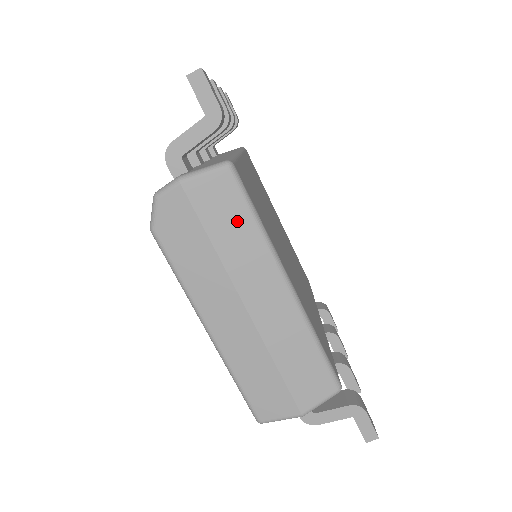
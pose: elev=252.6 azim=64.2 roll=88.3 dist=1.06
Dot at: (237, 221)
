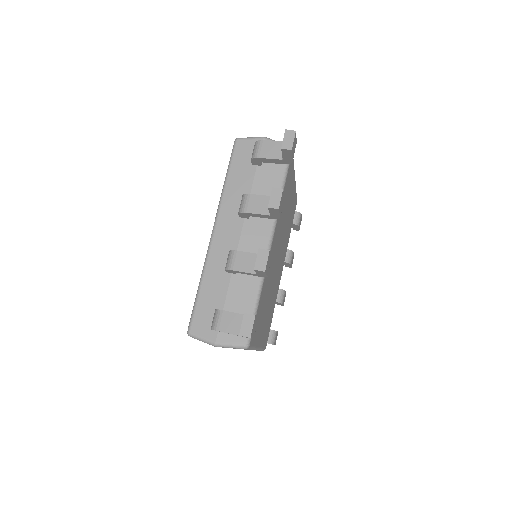
Dot at: occluded
